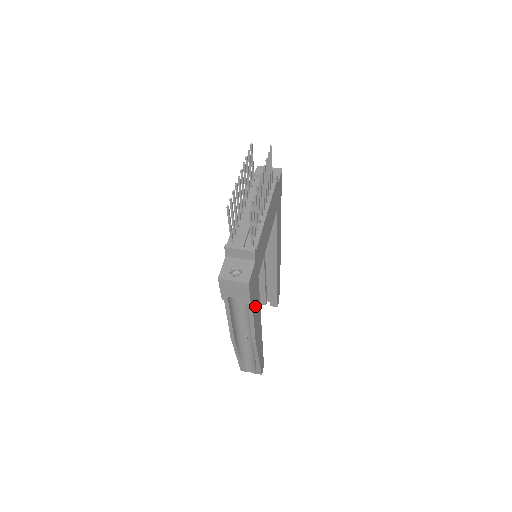
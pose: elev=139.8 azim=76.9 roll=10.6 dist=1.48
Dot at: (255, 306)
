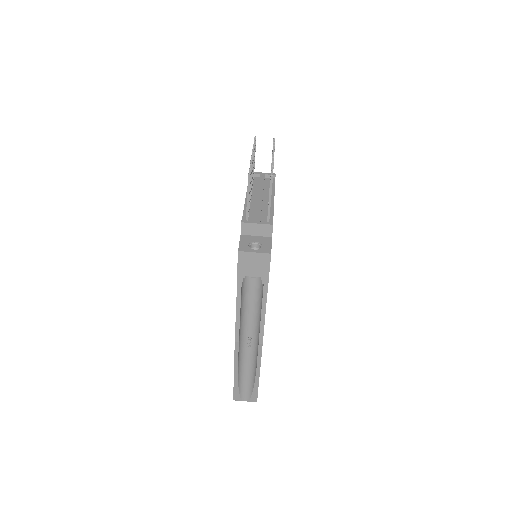
Dot at: occluded
